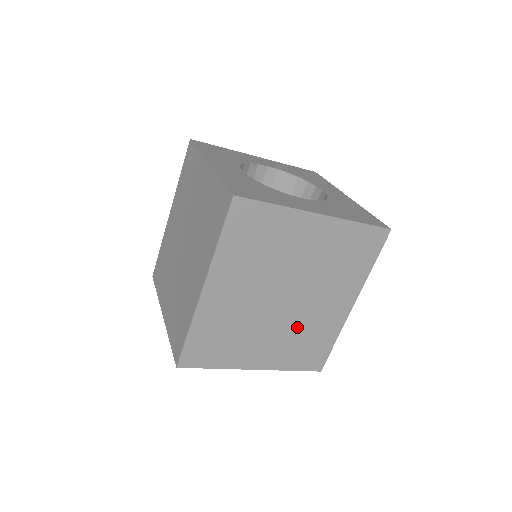
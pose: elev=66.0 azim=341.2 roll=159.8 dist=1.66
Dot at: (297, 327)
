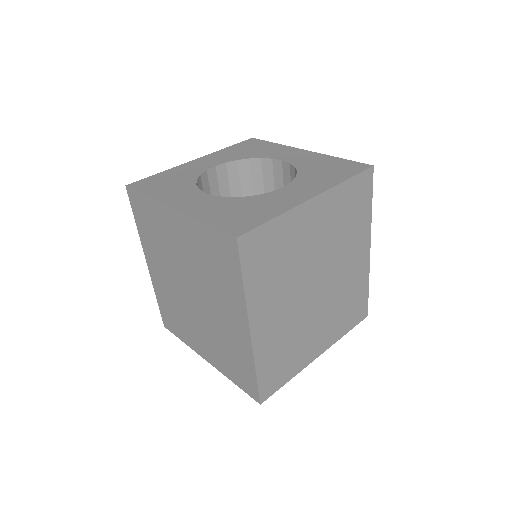
Dot at: (336, 299)
